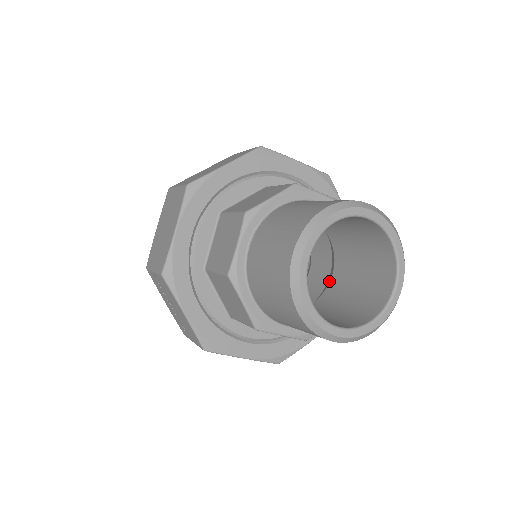
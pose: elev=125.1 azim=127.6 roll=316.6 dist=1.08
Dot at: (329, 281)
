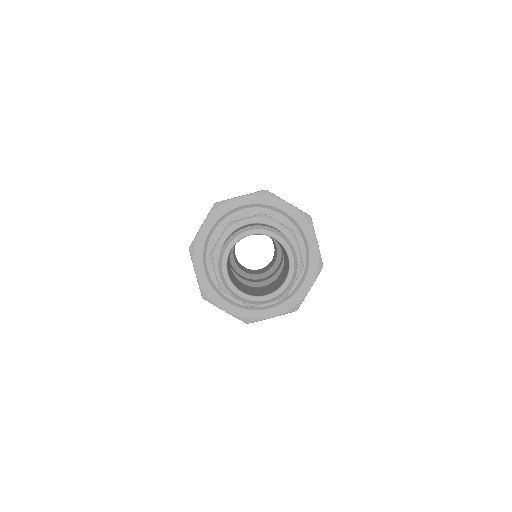
Dot at: occluded
